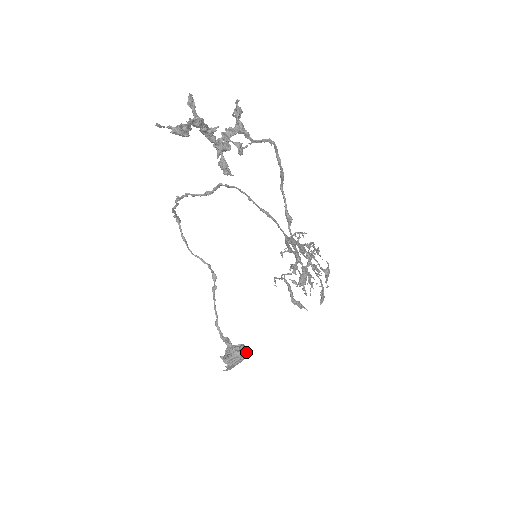
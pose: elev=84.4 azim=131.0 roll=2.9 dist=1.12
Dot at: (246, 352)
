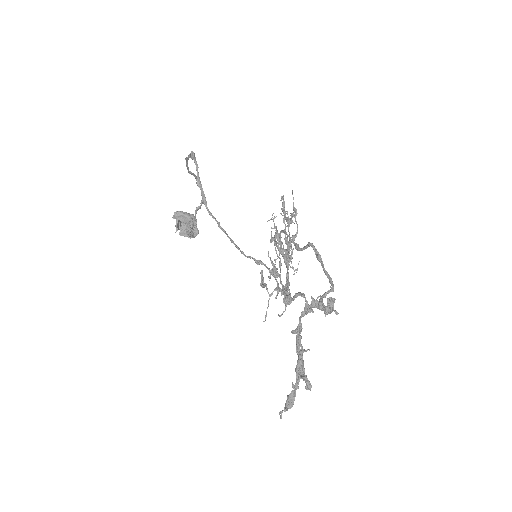
Dot at: (198, 230)
